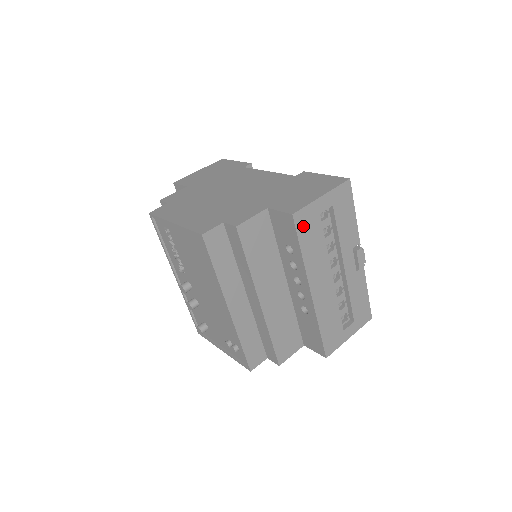
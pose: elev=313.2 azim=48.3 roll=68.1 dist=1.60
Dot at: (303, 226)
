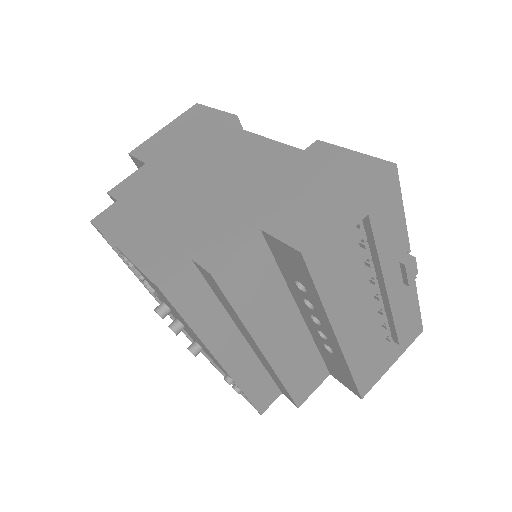
Dot at: (320, 262)
